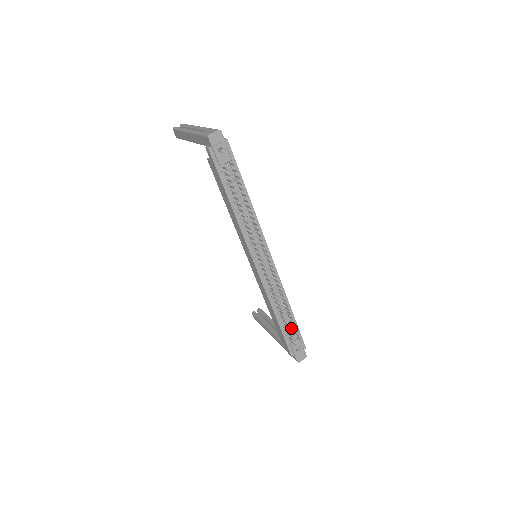
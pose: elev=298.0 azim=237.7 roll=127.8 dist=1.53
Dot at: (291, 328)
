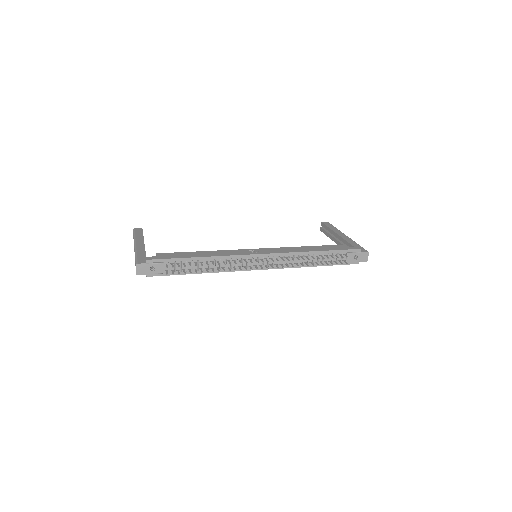
Dot at: occluded
